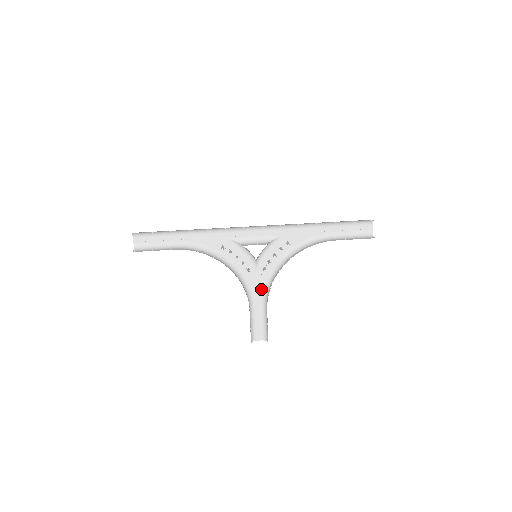
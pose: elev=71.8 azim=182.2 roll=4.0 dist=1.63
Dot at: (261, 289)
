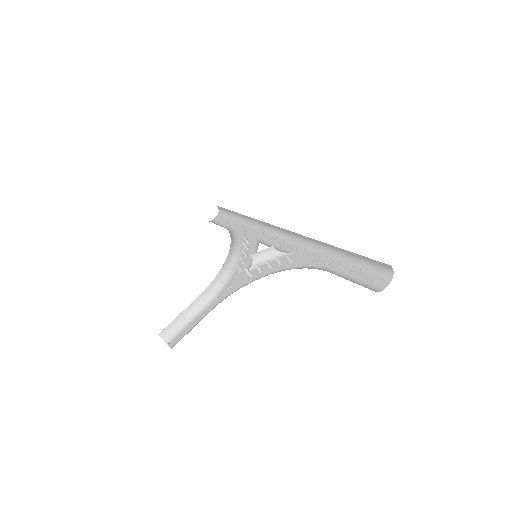
Dot at: (228, 295)
